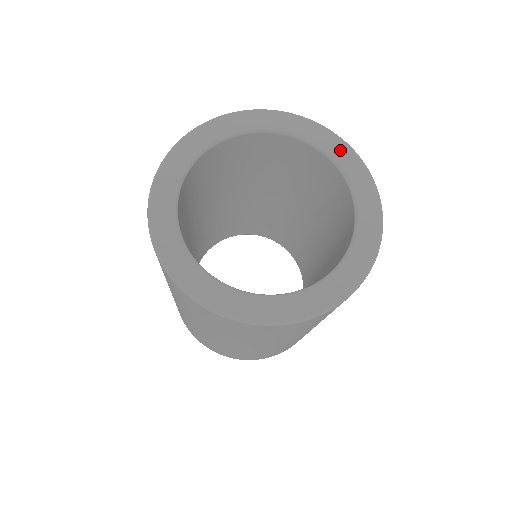
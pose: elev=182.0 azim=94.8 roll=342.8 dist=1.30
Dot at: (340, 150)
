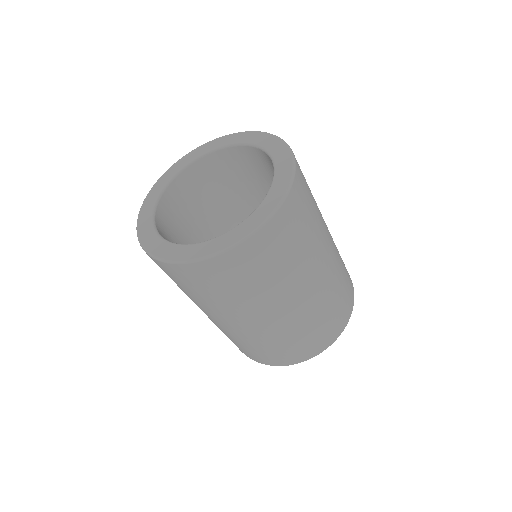
Dot at: (261, 138)
